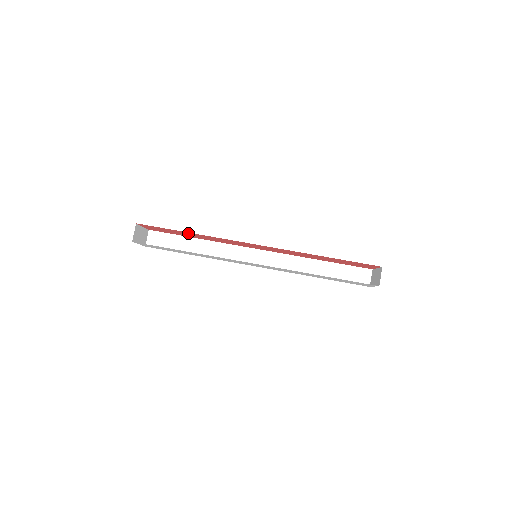
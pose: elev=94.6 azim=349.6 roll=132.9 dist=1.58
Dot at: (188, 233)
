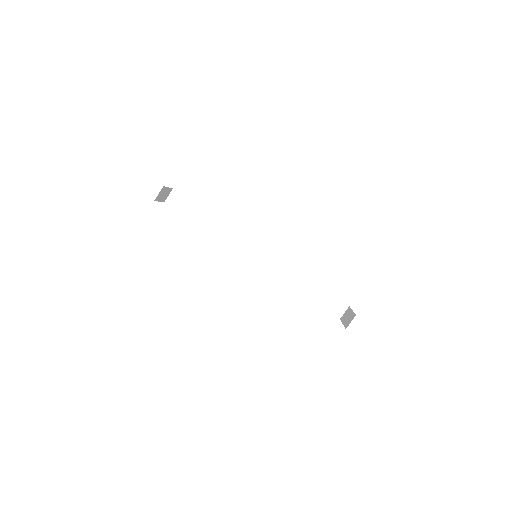
Dot at: occluded
